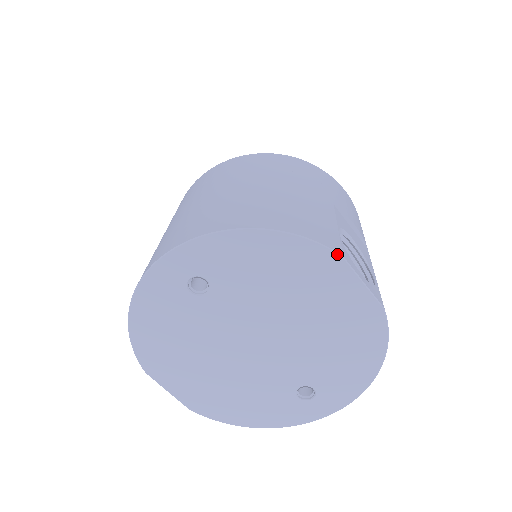
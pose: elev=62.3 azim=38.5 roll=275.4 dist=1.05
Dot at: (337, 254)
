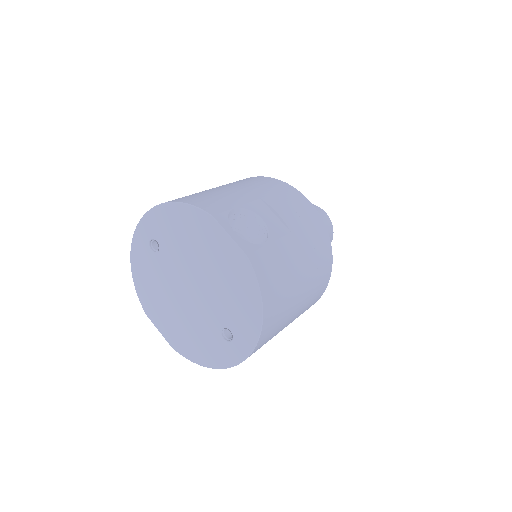
Dot at: (209, 214)
